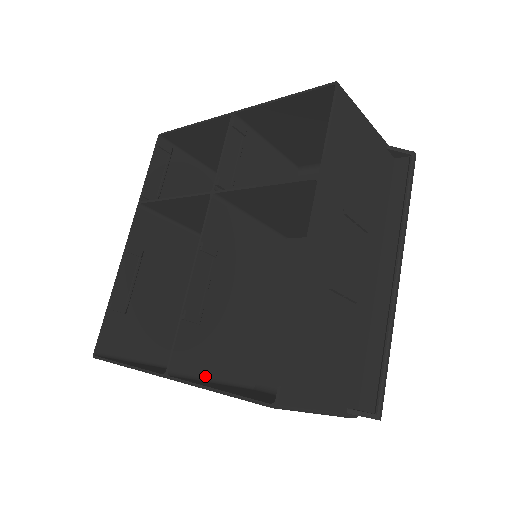
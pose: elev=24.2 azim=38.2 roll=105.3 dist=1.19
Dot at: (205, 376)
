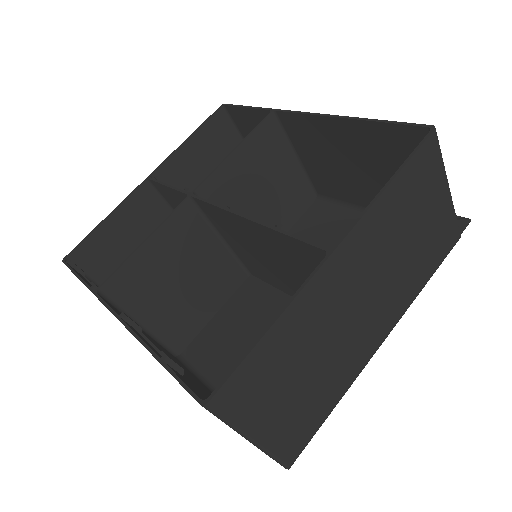
Dot at: occluded
